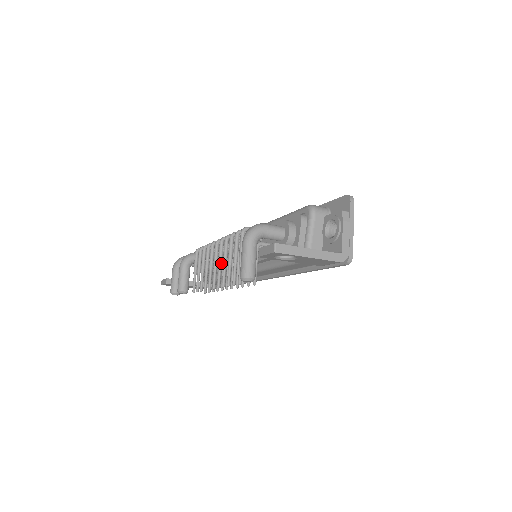
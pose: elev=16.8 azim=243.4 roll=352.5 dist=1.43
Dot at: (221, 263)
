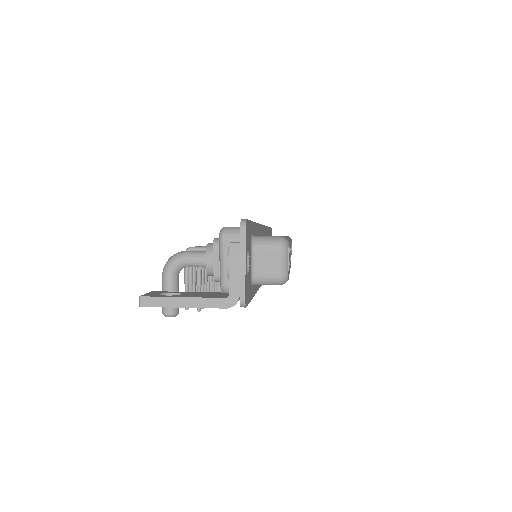
Dot at: occluded
